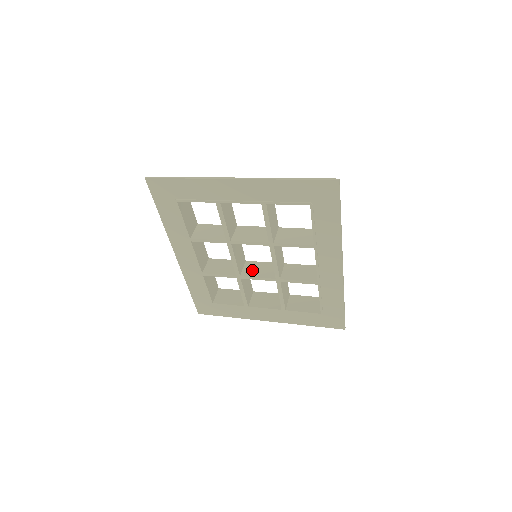
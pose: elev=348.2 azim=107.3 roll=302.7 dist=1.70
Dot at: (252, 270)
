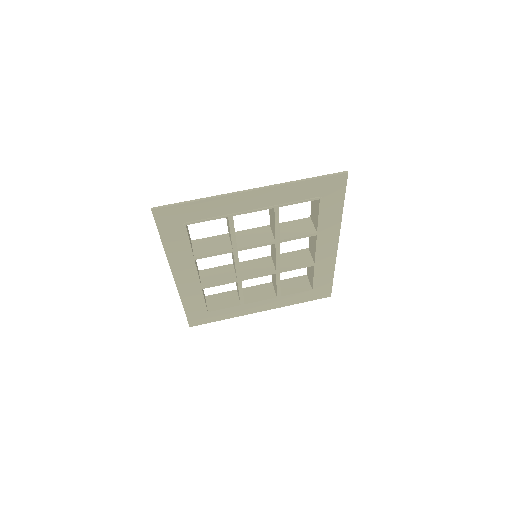
Dot at: (249, 270)
